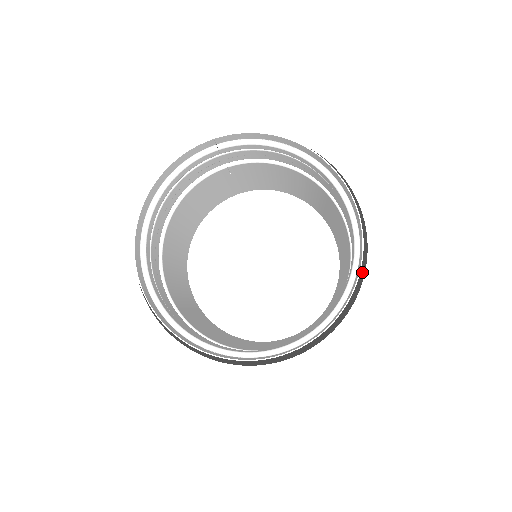
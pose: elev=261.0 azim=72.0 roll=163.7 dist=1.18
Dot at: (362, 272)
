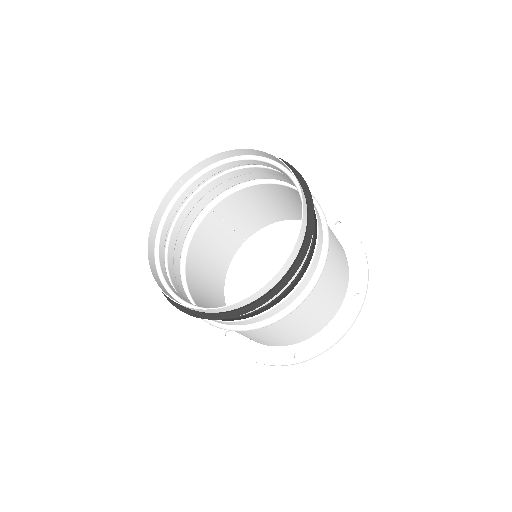
Dot at: (310, 201)
